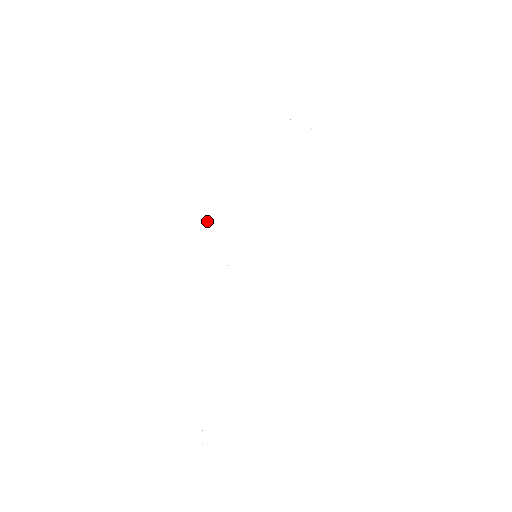
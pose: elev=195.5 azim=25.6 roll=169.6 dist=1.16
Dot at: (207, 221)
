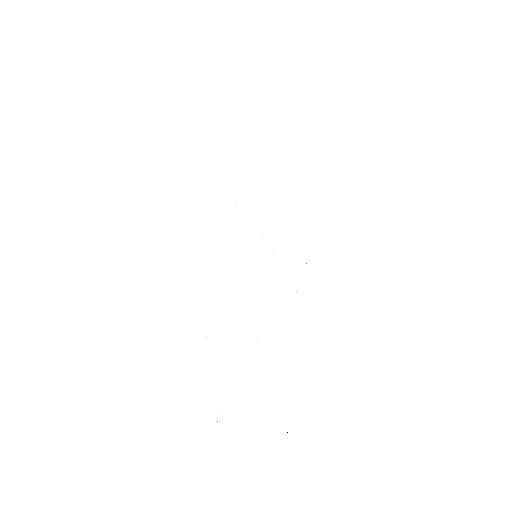
Dot at: occluded
